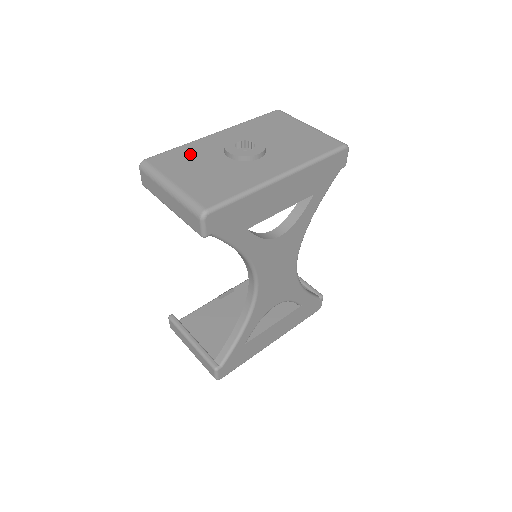
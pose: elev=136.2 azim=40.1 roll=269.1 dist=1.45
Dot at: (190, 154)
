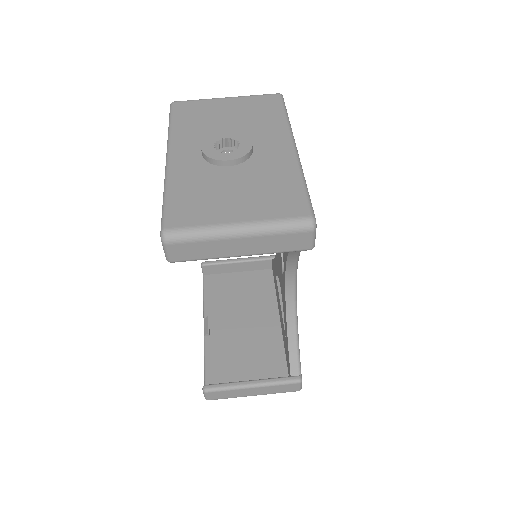
Dot at: (193, 190)
